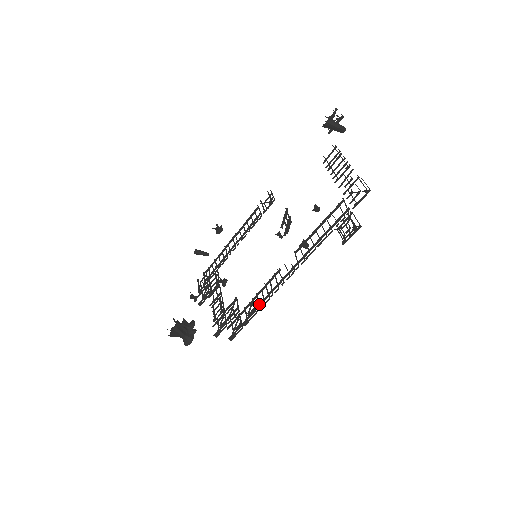
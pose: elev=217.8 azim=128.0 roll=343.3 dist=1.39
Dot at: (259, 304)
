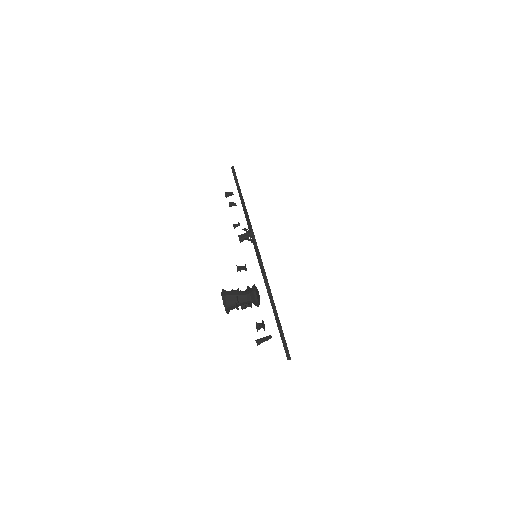
Dot at: (245, 216)
